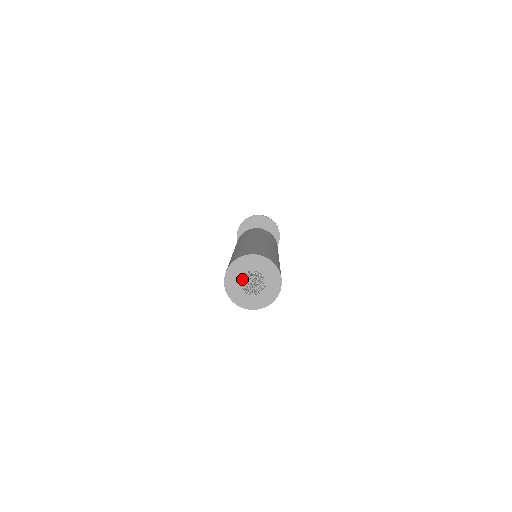
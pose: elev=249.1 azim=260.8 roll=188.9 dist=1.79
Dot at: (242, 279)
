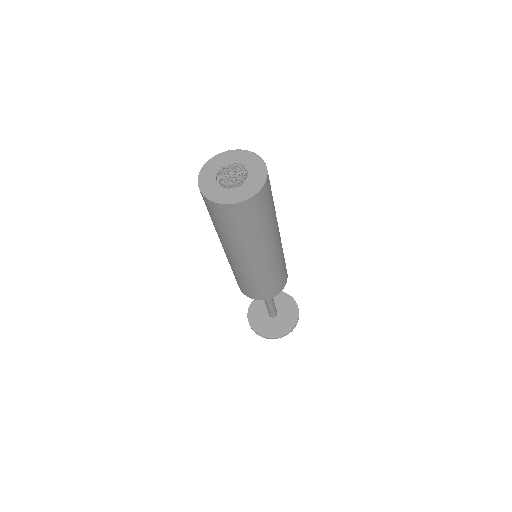
Dot at: (219, 173)
